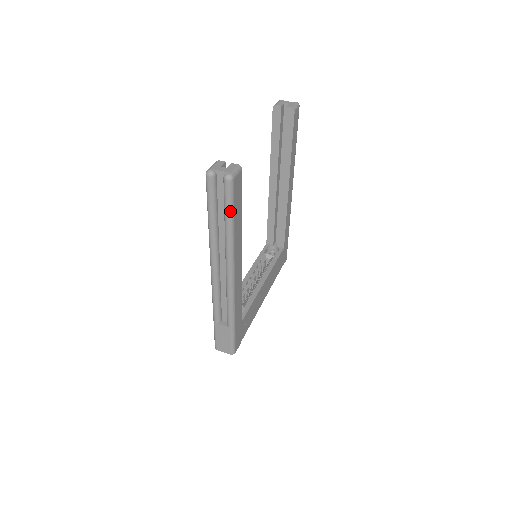
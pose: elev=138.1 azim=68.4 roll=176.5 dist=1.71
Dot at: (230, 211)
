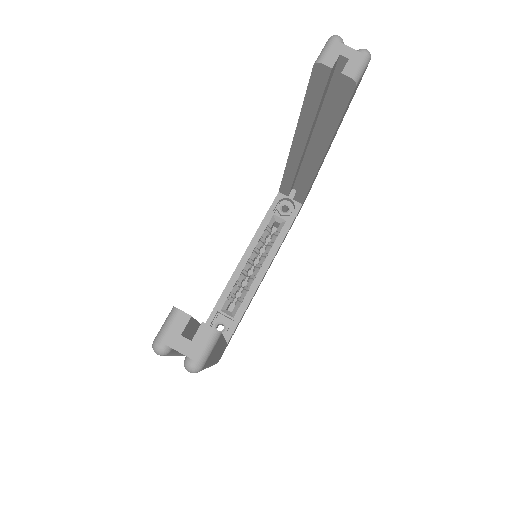
Dot at: occluded
